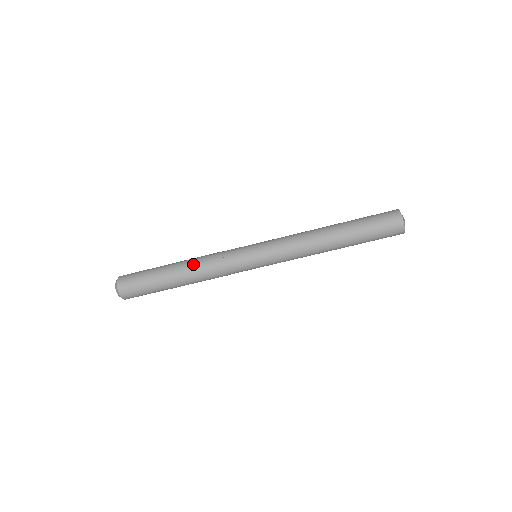
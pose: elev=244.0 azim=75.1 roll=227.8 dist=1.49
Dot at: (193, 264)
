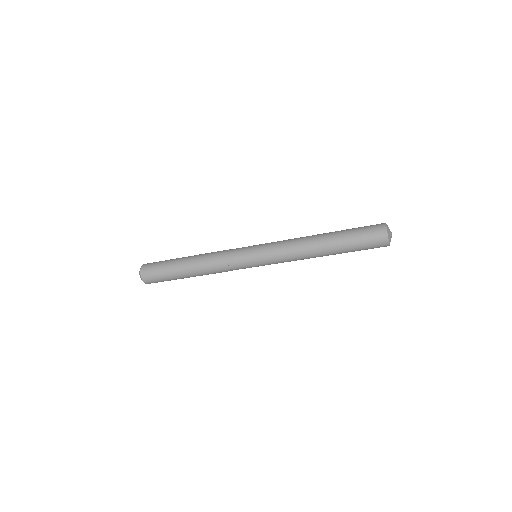
Dot at: (201, 261)
